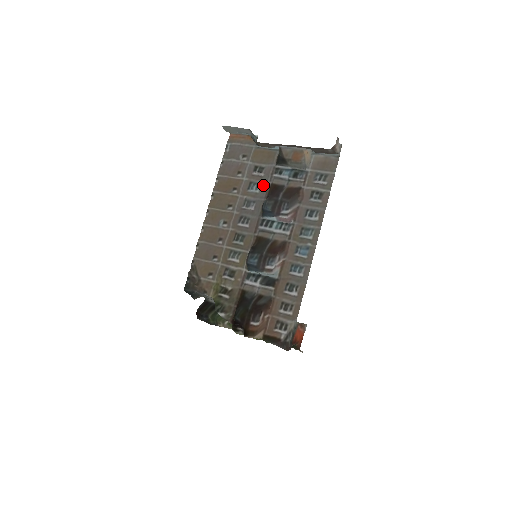
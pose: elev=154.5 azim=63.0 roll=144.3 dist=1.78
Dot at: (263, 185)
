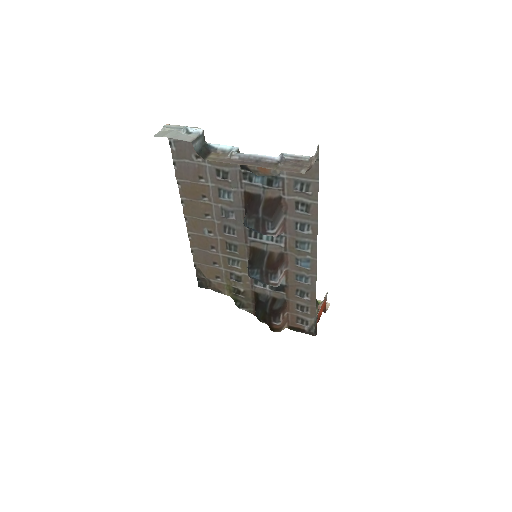
Dot at: (235, 193)
